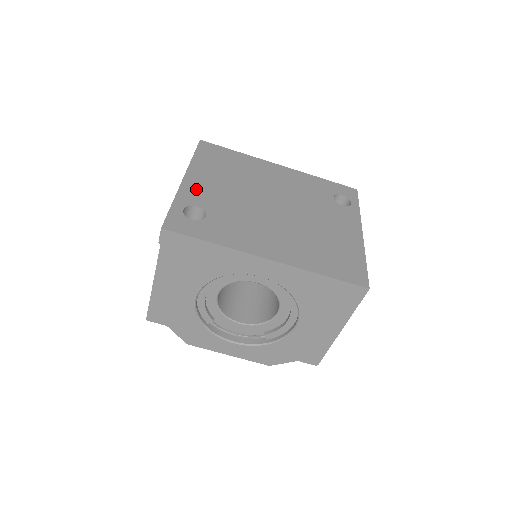
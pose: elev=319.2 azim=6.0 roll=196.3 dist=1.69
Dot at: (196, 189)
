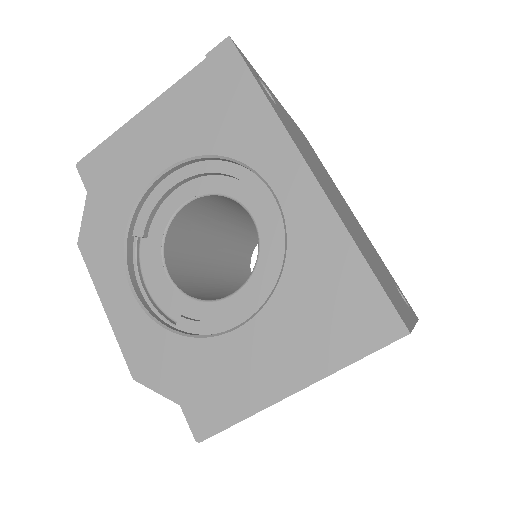
Dot at: (280, 106)
